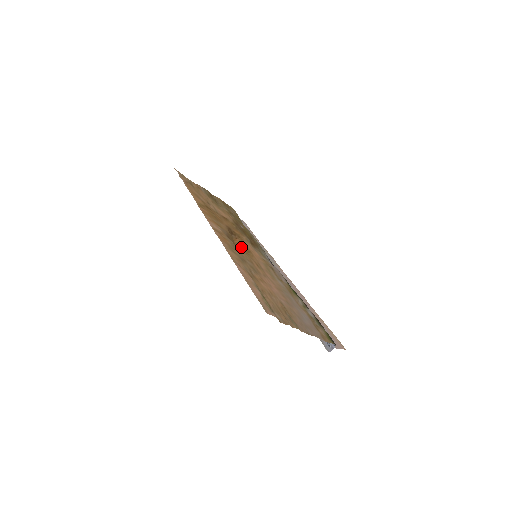
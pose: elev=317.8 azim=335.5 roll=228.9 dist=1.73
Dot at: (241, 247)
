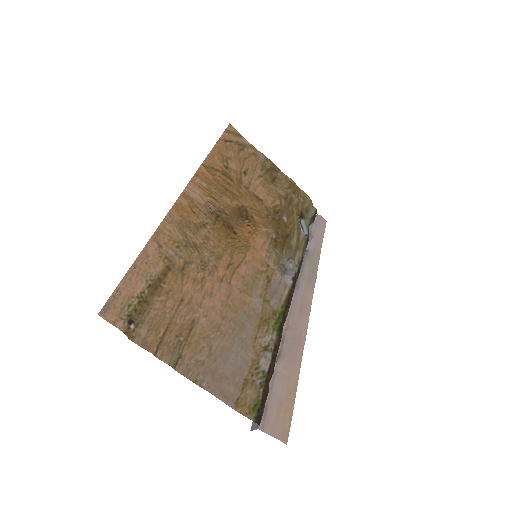
Dot at: (240, 237)
